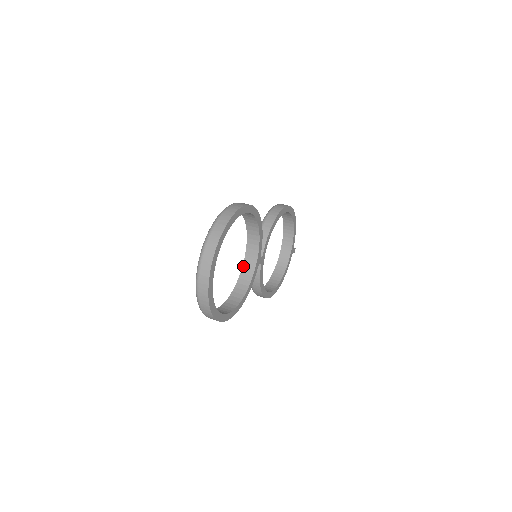
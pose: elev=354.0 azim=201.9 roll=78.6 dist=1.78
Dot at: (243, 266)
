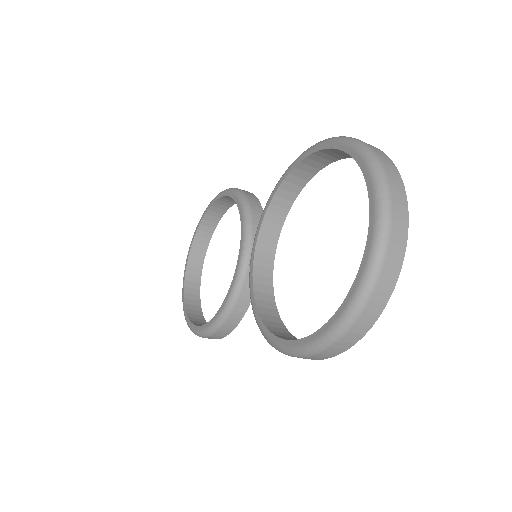
Dot at: (254, 270)
